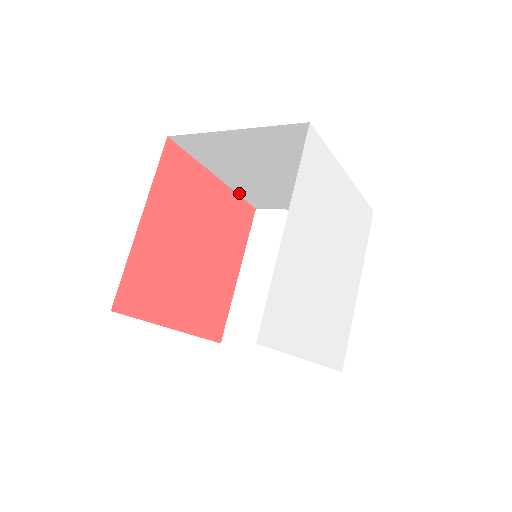
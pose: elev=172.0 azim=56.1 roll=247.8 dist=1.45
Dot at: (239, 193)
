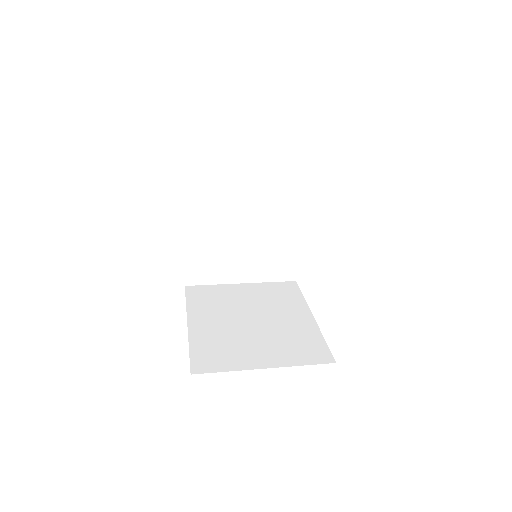
Dot at: occluded
